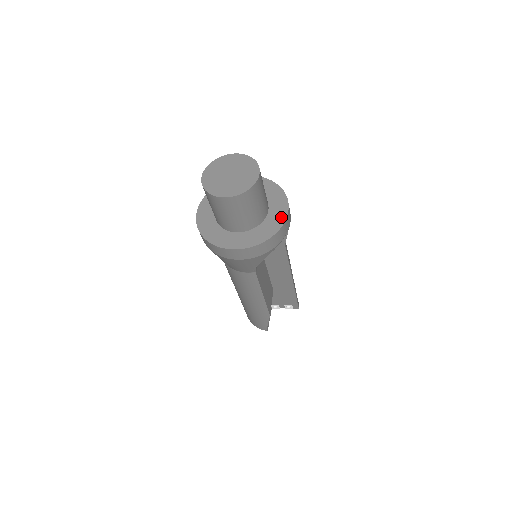
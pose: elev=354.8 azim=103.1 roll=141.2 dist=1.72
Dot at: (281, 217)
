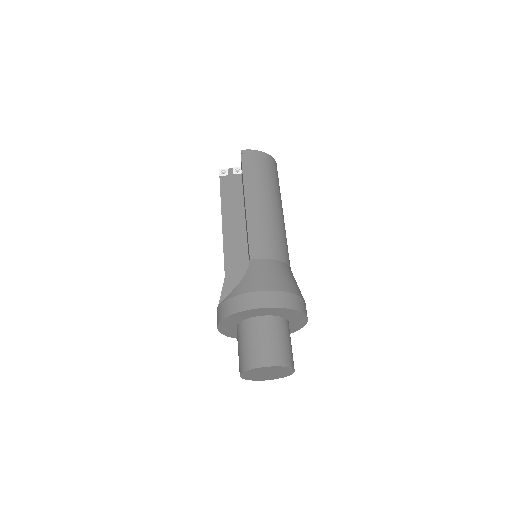
Dot at: (301, 325)
